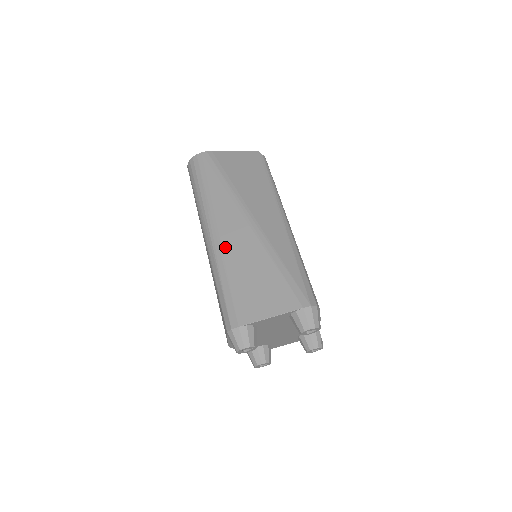
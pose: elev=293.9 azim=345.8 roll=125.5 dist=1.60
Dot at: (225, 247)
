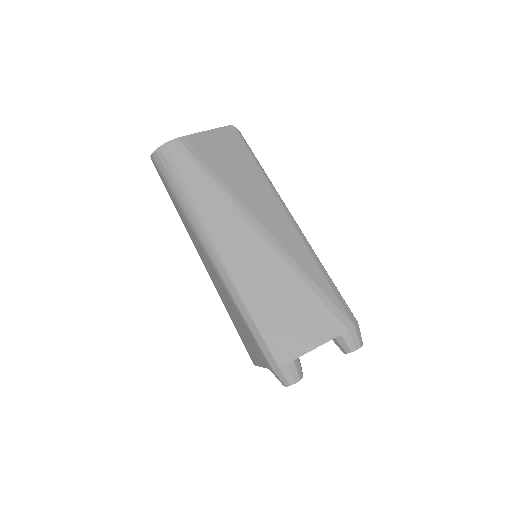
Dot at: (242, 270)
